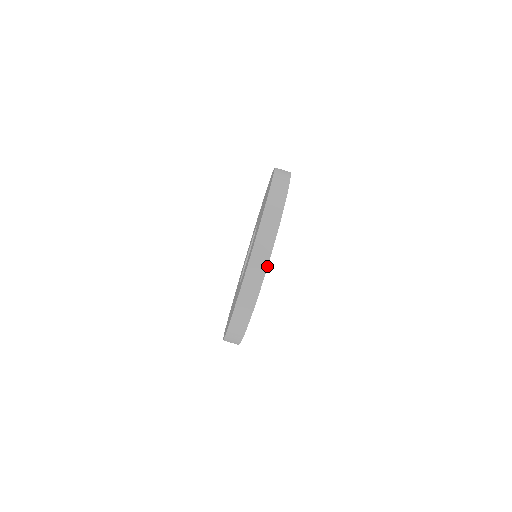
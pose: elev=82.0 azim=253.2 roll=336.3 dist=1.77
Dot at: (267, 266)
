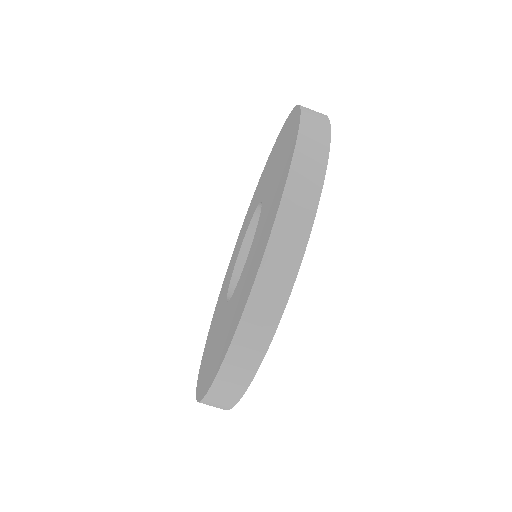
Dot at: (252, 379)
